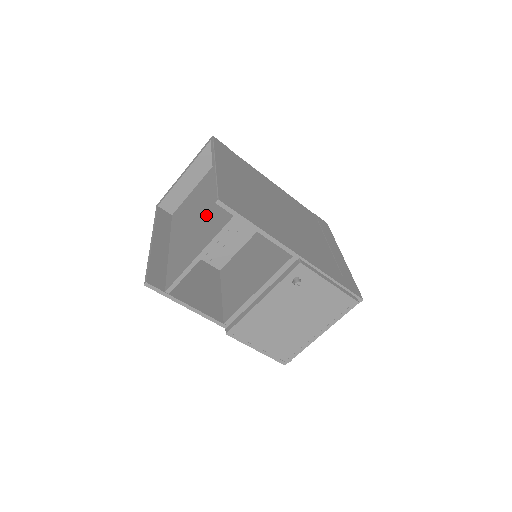
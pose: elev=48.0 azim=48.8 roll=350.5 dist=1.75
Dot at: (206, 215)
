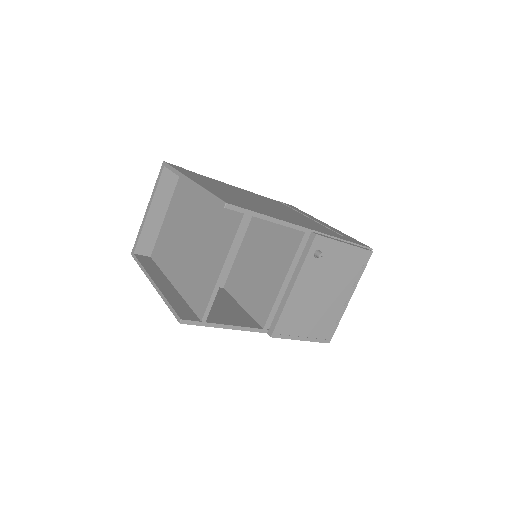
Dot at: (203, 232)
